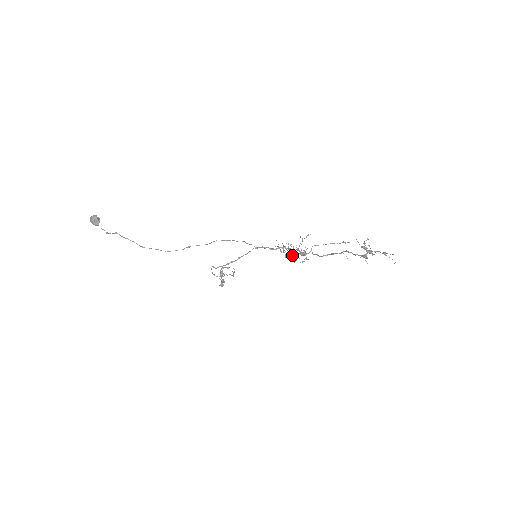
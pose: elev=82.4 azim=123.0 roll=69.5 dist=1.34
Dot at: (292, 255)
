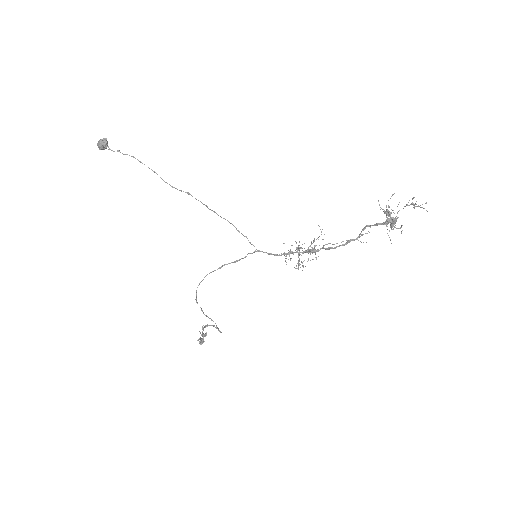
Dot at: (298, 262)
